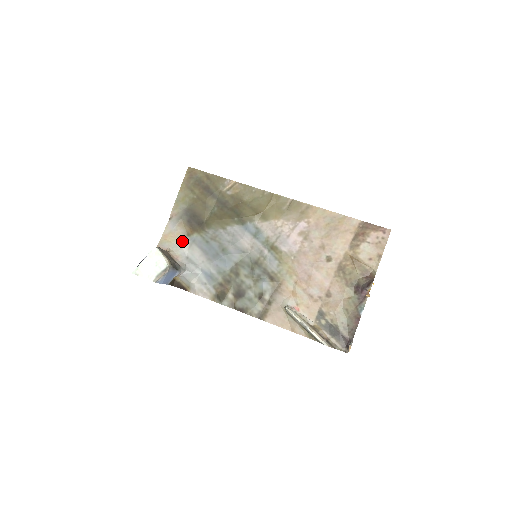
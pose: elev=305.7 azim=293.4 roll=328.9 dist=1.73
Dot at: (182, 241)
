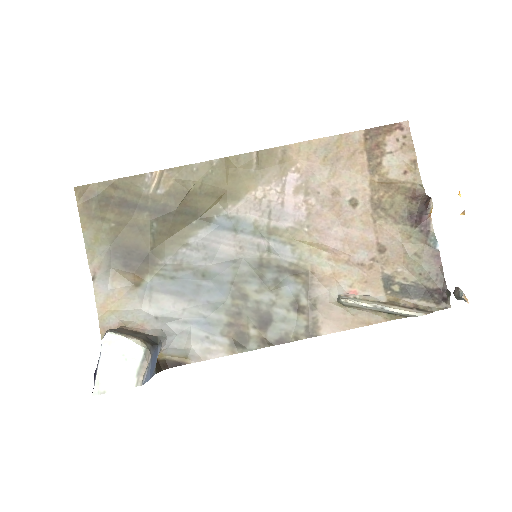
Dot at: (133, 299)
